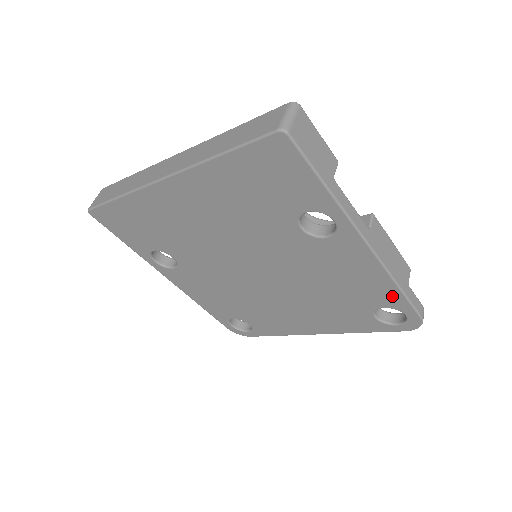
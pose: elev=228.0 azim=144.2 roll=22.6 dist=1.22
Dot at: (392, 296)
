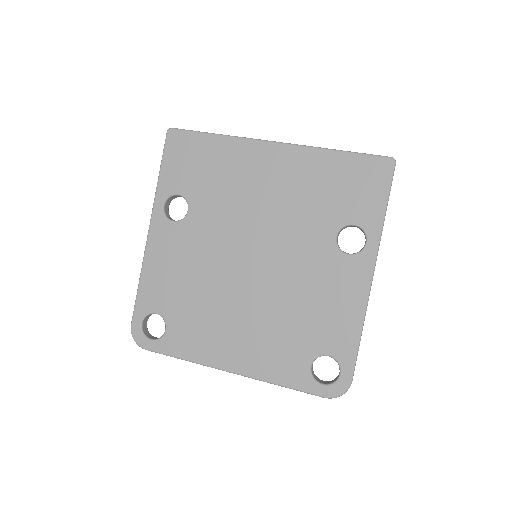
Dot at: (348, 342)
